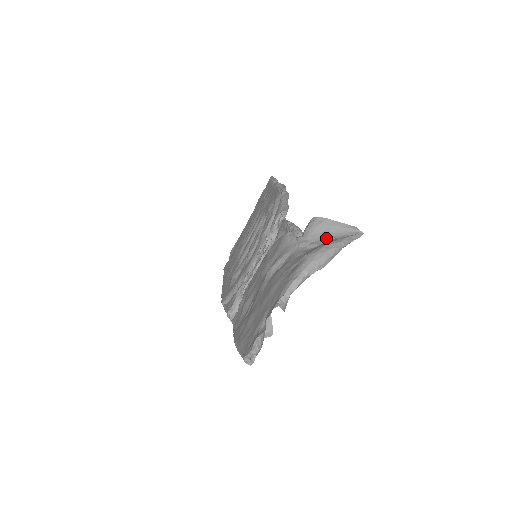
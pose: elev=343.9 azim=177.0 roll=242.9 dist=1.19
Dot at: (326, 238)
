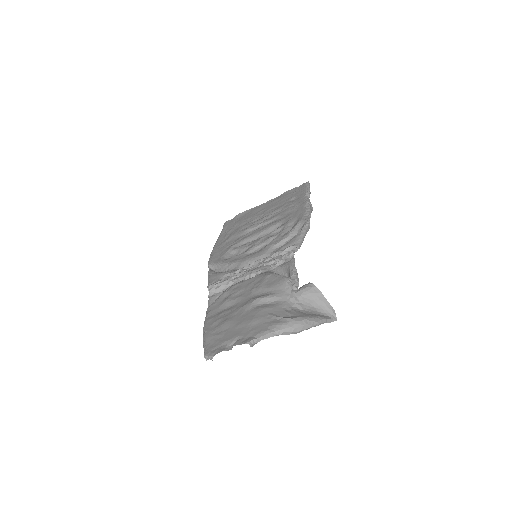
Dot at: (311, 307)
